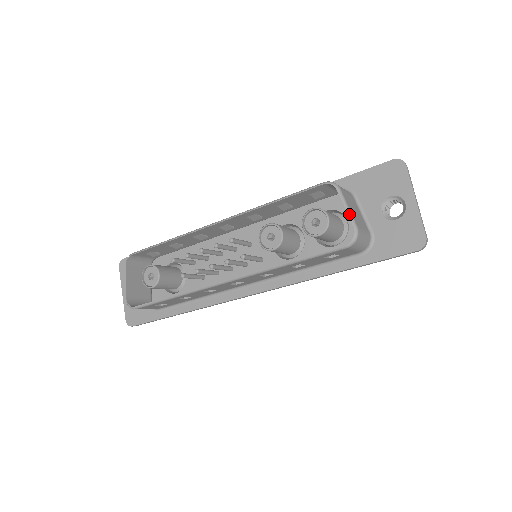
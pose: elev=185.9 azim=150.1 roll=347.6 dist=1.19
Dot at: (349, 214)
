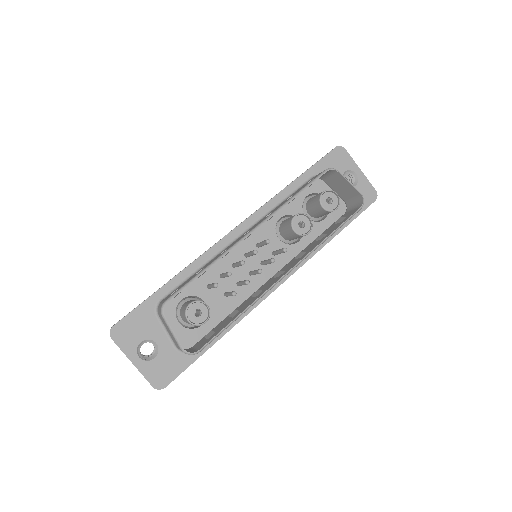
Dot at: (353, 186)
